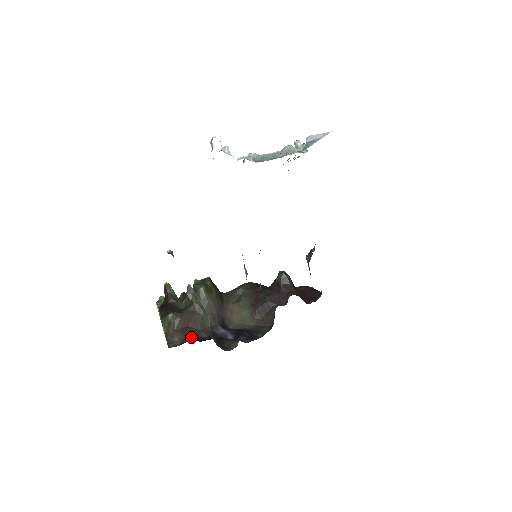
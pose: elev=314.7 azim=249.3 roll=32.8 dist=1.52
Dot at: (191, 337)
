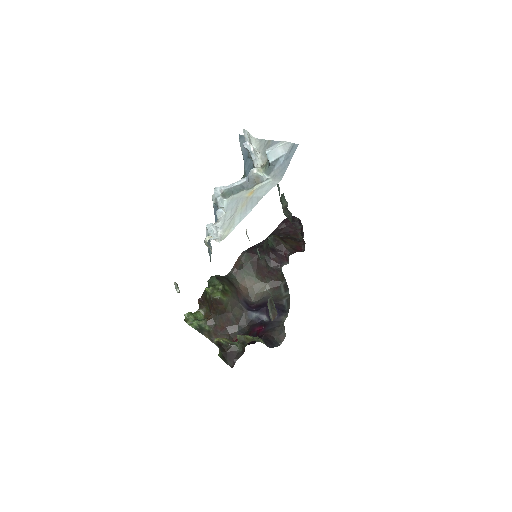
Dot at: (235, 335)
